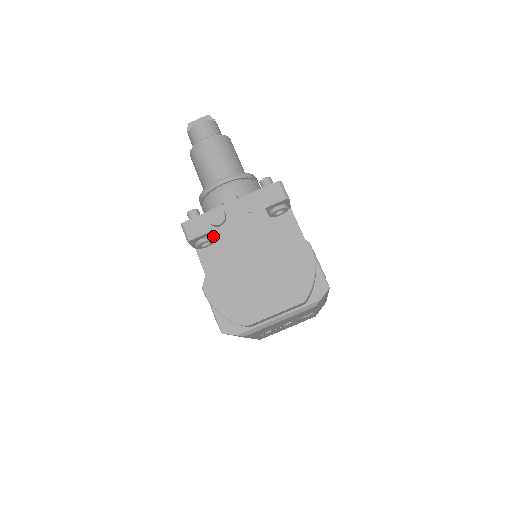
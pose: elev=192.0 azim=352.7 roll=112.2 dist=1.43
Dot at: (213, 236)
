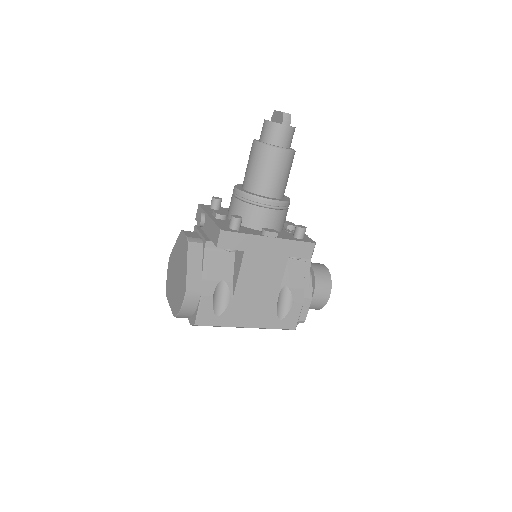
Dot at: (194, 230)
